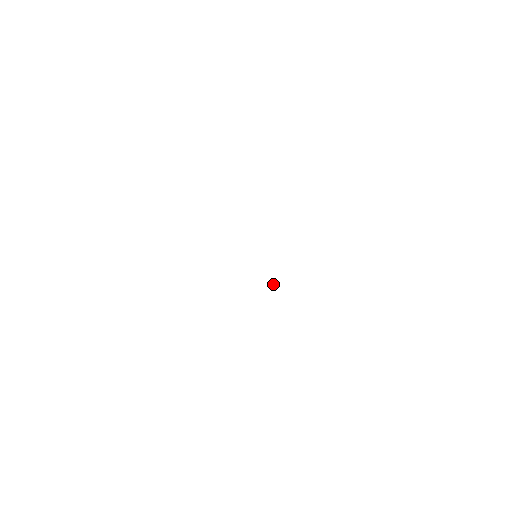
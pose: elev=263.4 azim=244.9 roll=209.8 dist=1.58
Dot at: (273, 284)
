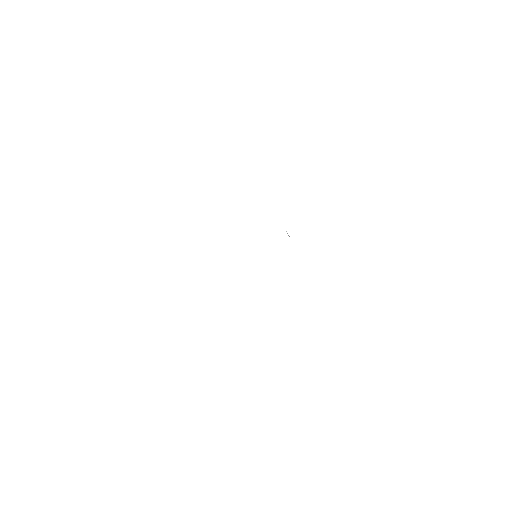
Dot at: (288, 235)
